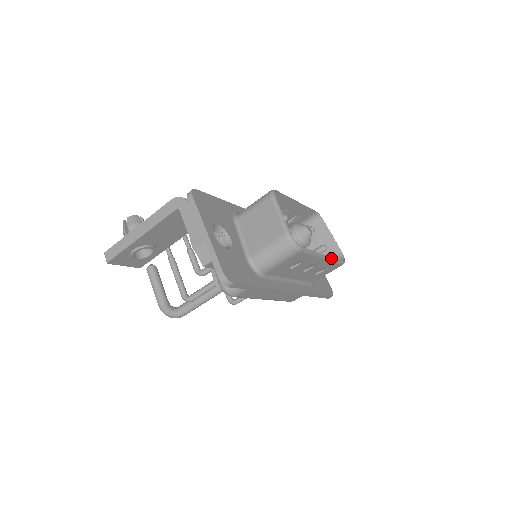
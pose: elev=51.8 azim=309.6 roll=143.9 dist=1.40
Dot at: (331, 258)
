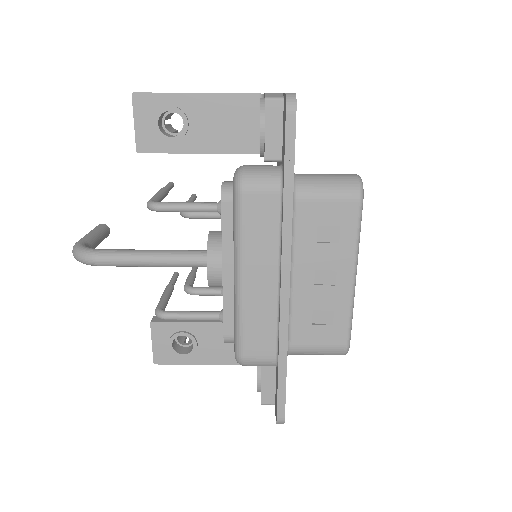
Dot at: (353, 299)
